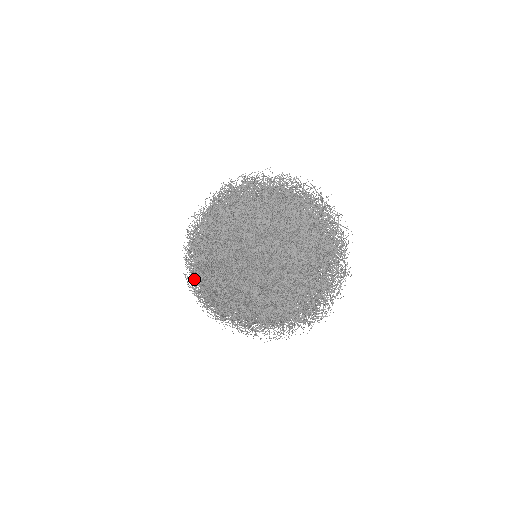
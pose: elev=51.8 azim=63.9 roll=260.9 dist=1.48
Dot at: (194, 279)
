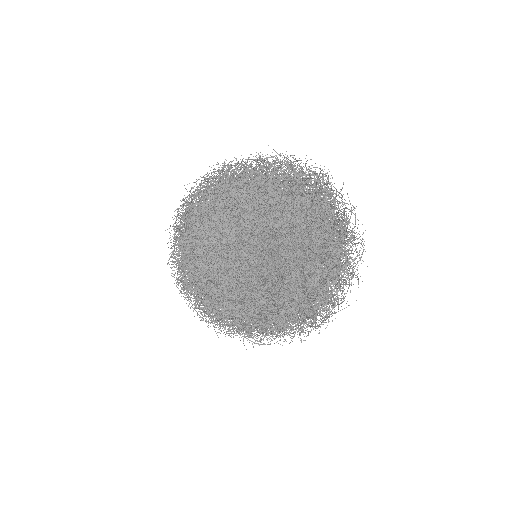
Dot at: occluded
